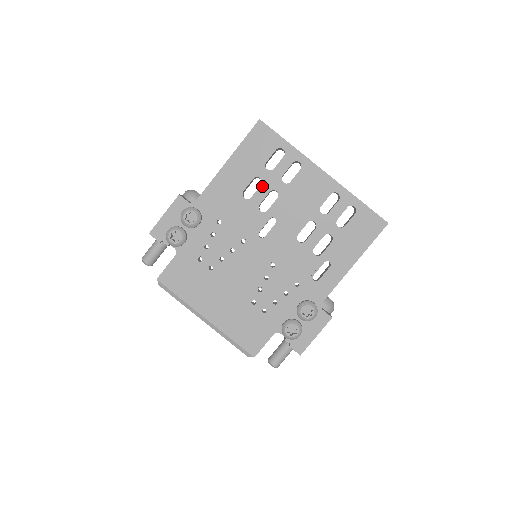
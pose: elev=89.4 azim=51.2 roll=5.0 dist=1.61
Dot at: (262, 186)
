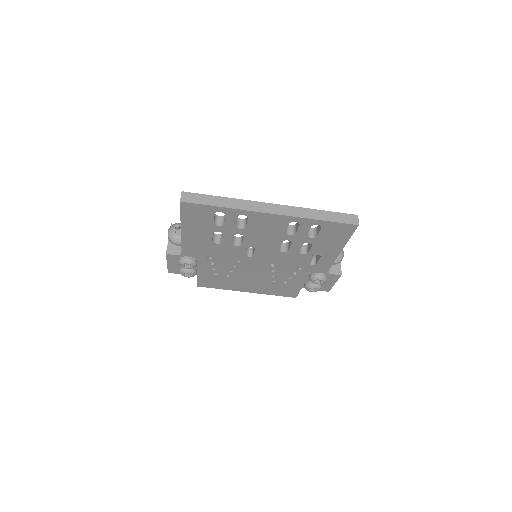
Dot at: (224, 235)
